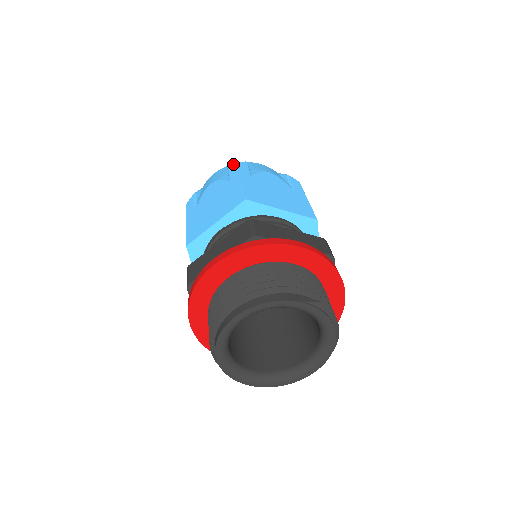
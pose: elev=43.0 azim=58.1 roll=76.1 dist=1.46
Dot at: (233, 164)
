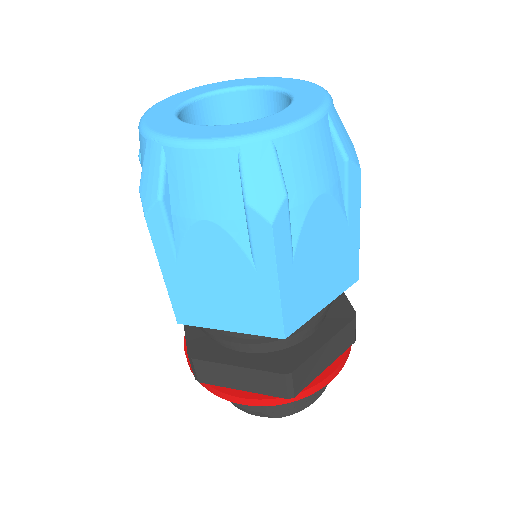
Dot at: occluded
